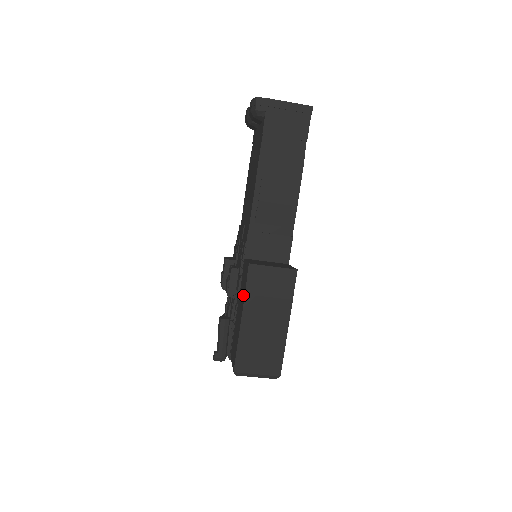
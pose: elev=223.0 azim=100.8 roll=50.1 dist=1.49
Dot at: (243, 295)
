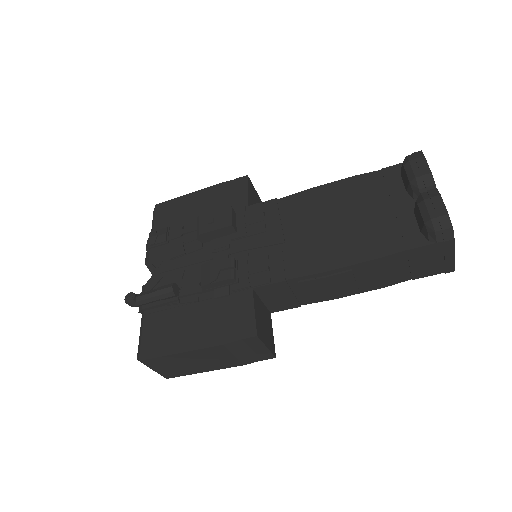
Dot at: (219, 335)
